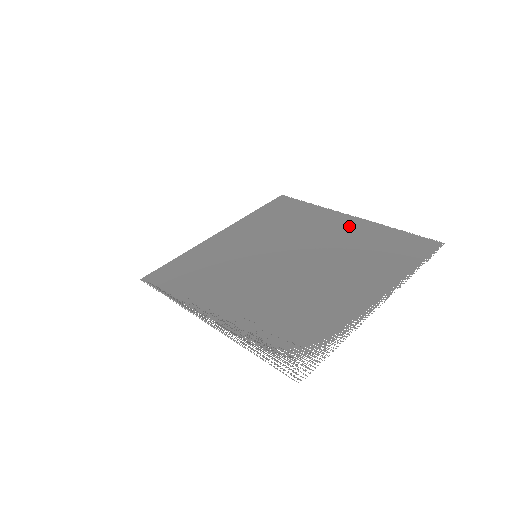
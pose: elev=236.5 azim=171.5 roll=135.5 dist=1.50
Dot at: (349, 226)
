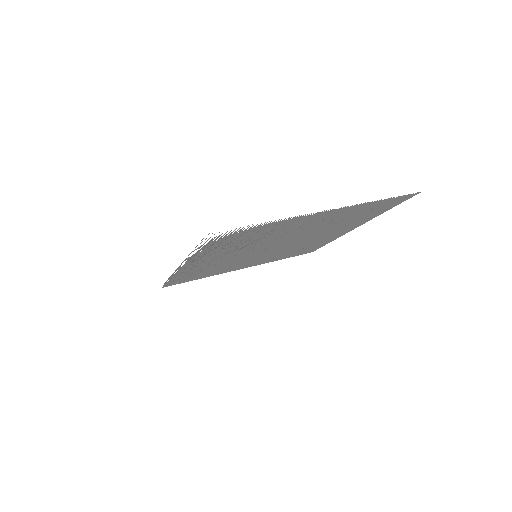
Dot at: (349, 227)
